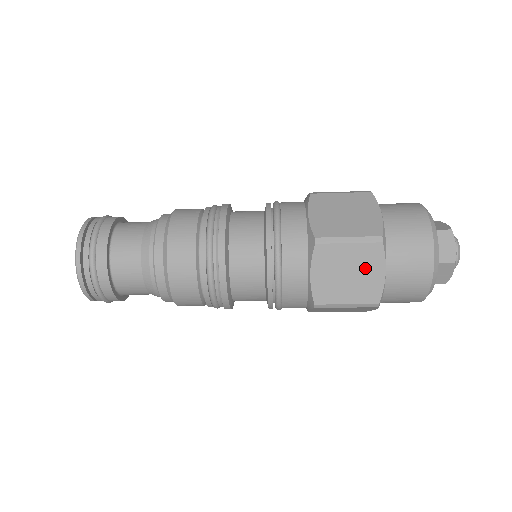
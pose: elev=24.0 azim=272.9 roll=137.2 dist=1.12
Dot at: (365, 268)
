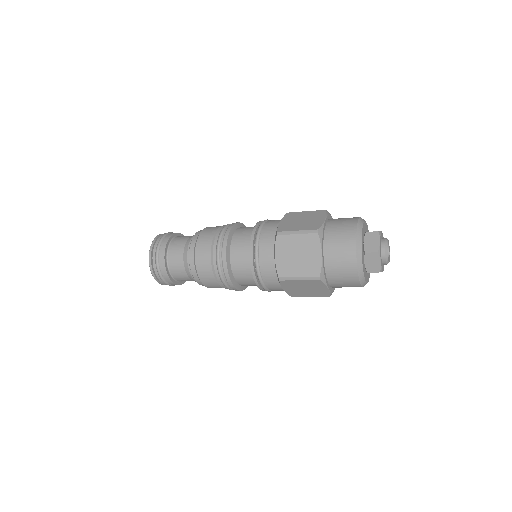
Dot at: (314, 287)
